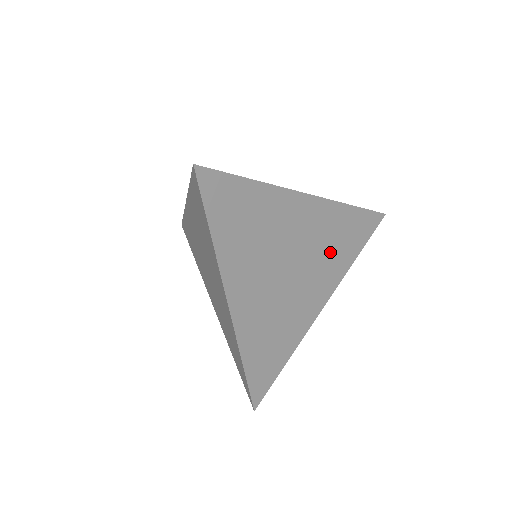
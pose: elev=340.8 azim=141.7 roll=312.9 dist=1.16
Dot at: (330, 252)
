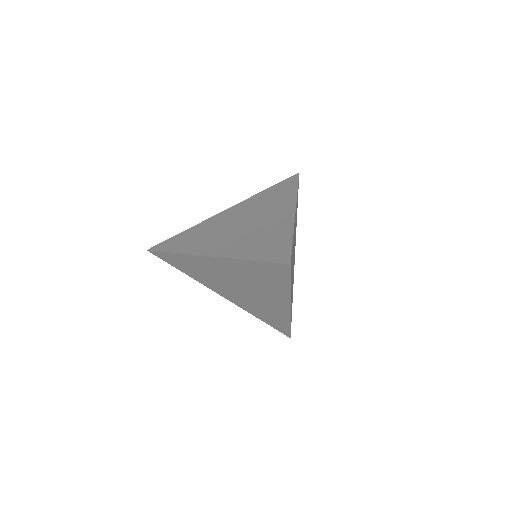
Dot at: occluded
